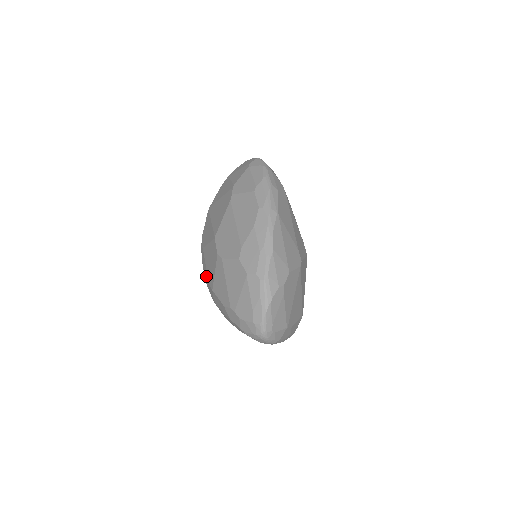
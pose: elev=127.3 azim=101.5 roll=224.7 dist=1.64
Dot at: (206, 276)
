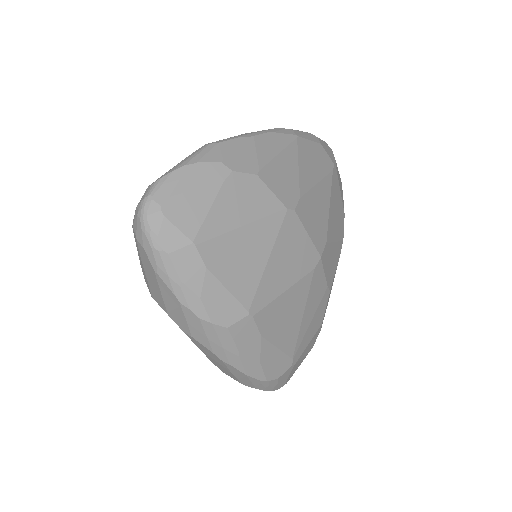
Dot at: occluded
